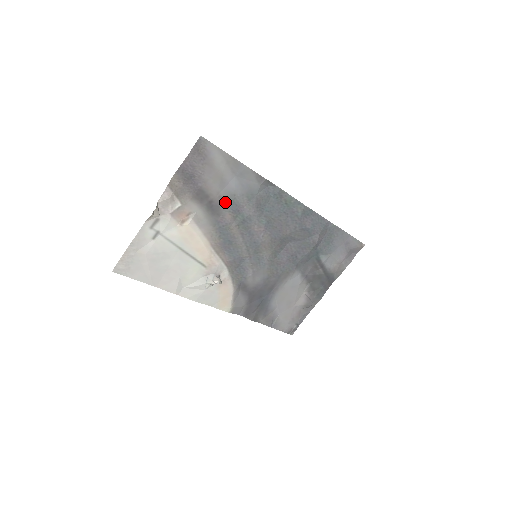
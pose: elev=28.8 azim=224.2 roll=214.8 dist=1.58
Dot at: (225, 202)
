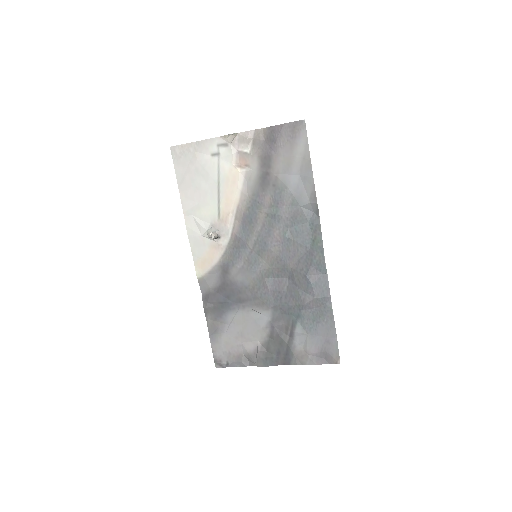
Dot at: (276, 185)
